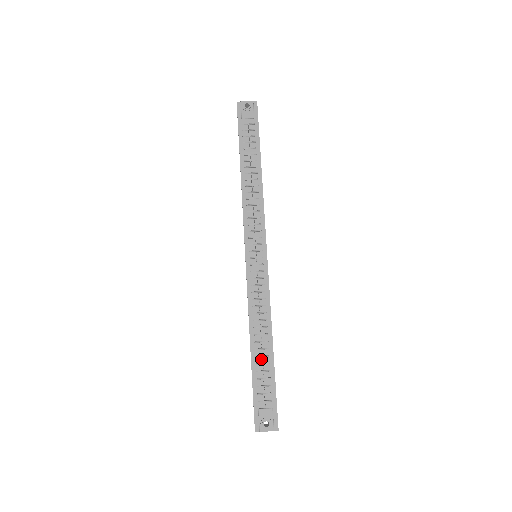
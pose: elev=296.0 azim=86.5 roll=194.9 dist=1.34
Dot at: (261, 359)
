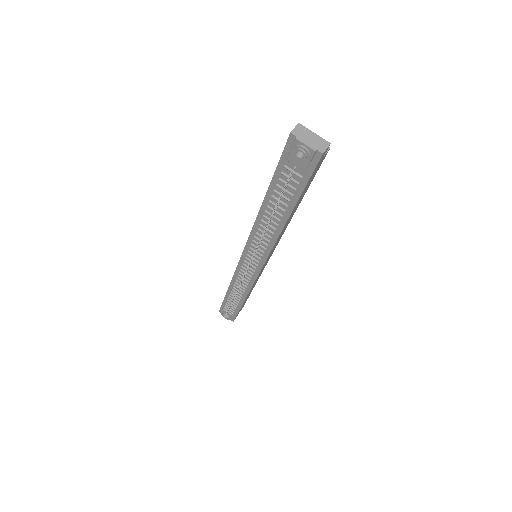
Dot at: occluded
